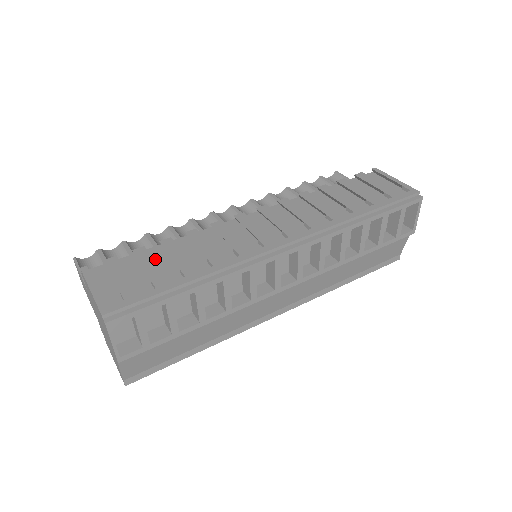
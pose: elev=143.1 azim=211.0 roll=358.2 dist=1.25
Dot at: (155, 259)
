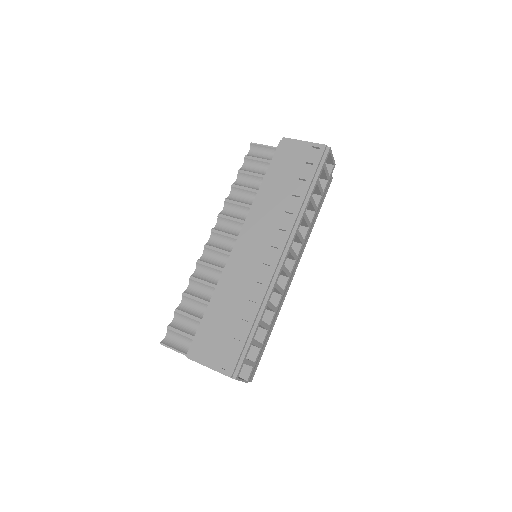
Dot at: (218, 319)
